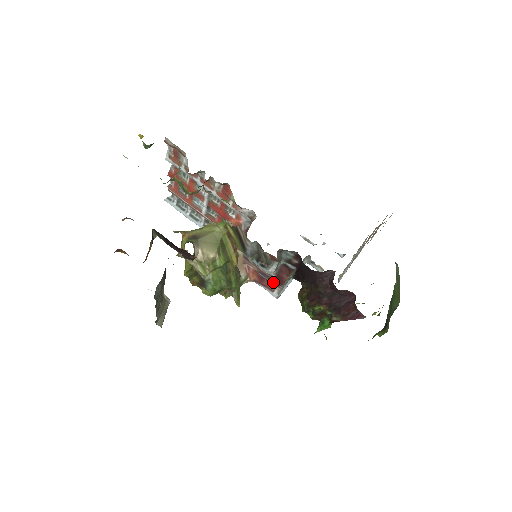
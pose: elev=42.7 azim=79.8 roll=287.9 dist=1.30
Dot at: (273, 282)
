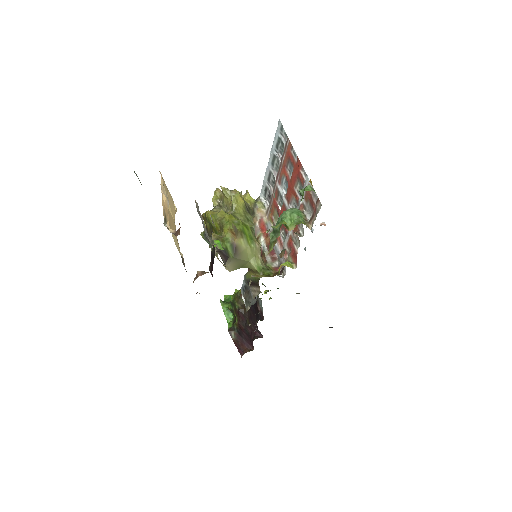
Dot at: occluded
